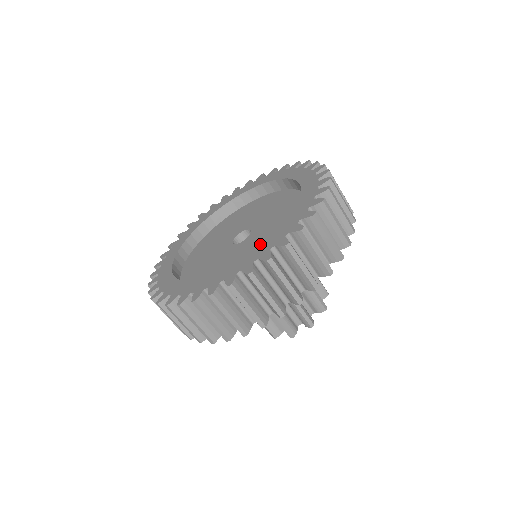
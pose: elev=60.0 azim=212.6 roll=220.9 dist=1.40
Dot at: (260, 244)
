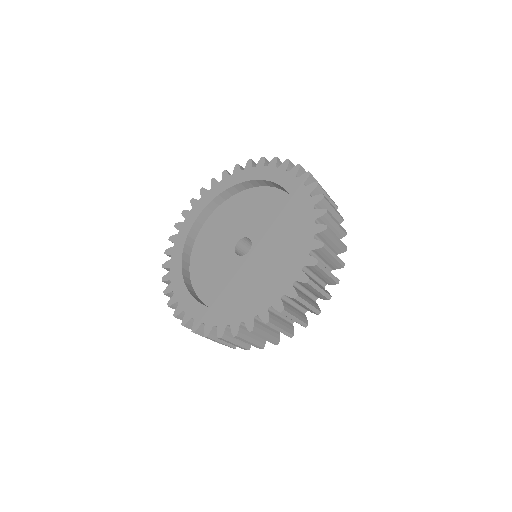
Dot at: (236, 283)
